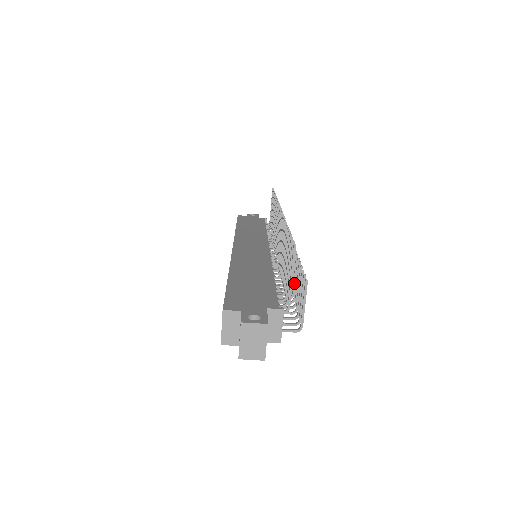
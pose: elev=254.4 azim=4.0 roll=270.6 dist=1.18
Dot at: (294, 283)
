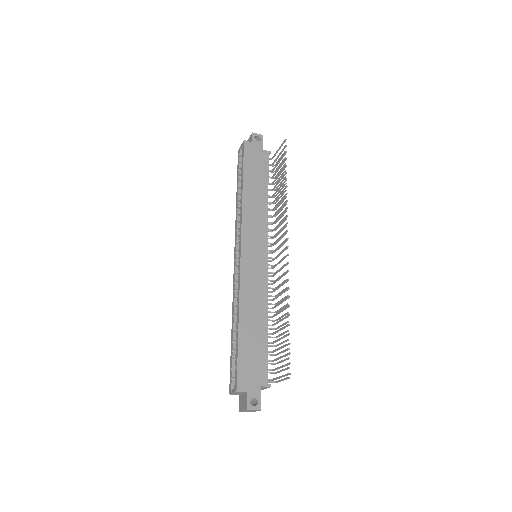
Dot at: occluded
